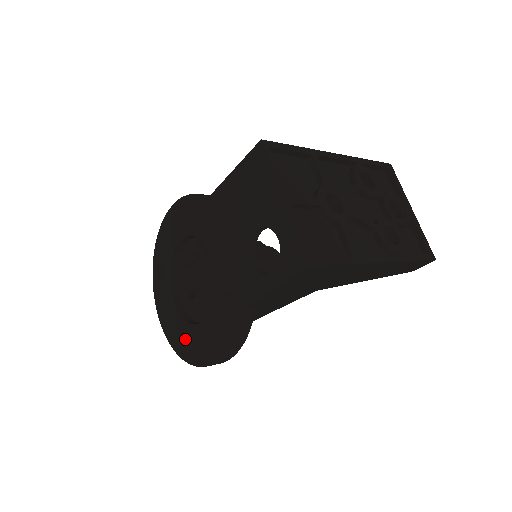
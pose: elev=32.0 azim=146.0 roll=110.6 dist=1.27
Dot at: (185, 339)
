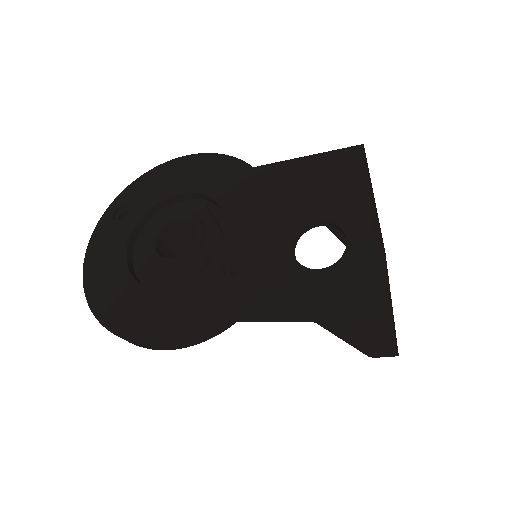
Dot at: (122, 301)
